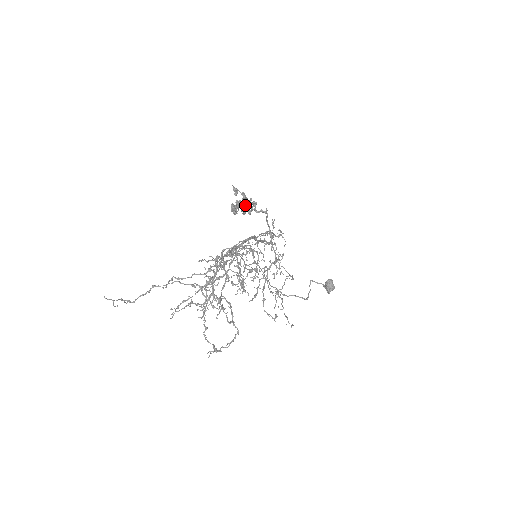
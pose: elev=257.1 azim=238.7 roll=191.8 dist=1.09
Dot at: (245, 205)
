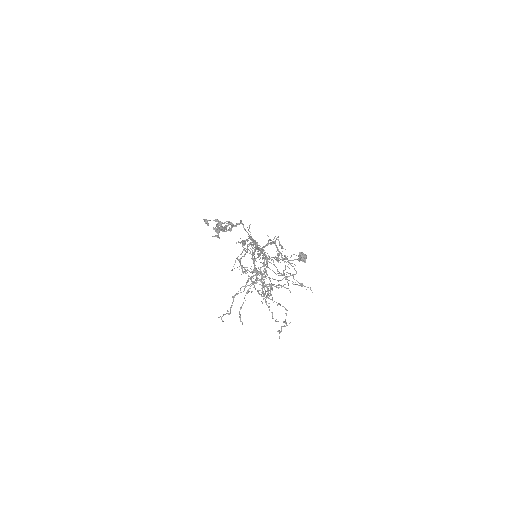
Dot at: occluded
